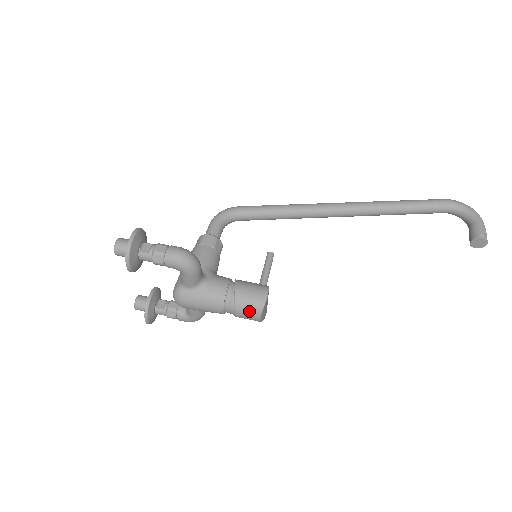
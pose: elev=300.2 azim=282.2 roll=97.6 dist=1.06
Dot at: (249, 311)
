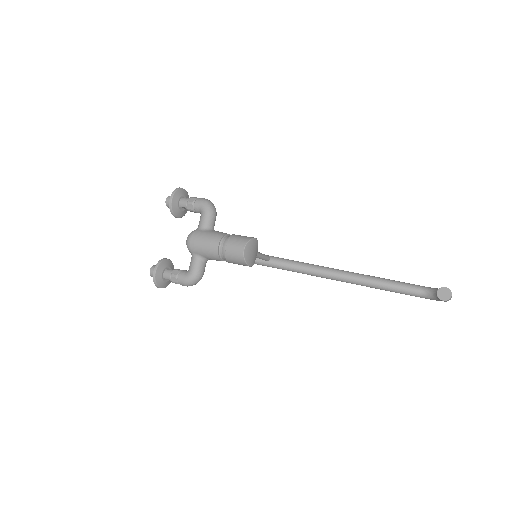
Dot at: (238, 242)
